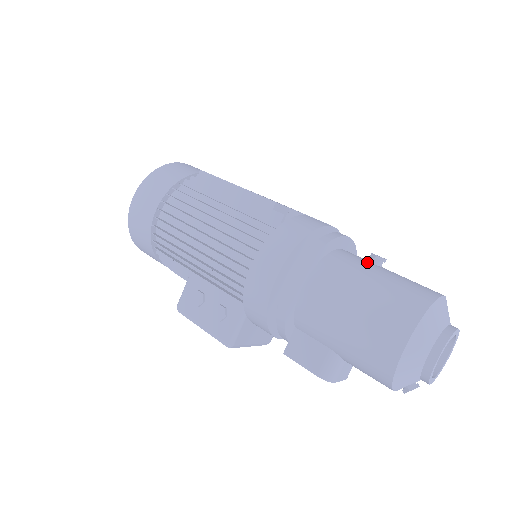
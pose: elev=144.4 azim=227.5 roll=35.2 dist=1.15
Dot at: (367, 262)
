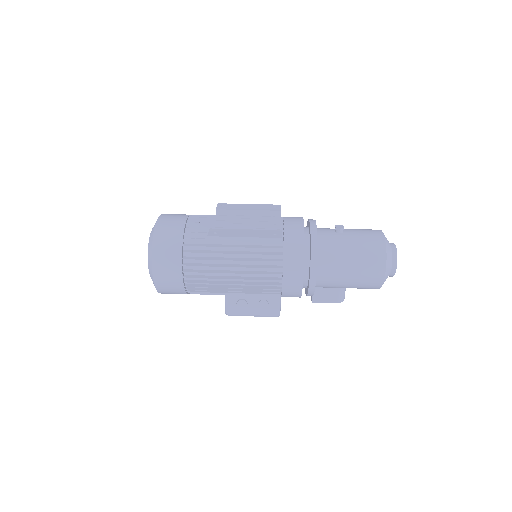
Dot at: (337, 235)
